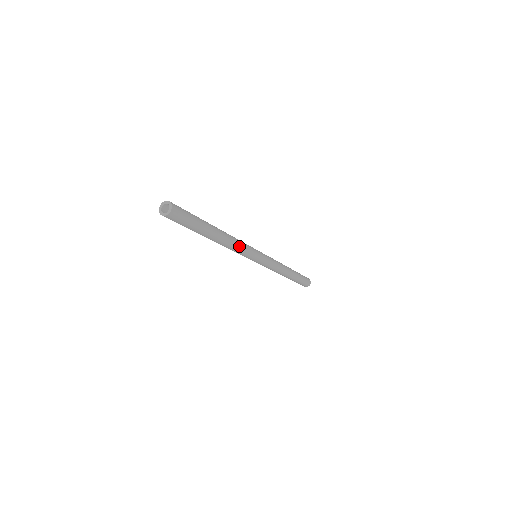
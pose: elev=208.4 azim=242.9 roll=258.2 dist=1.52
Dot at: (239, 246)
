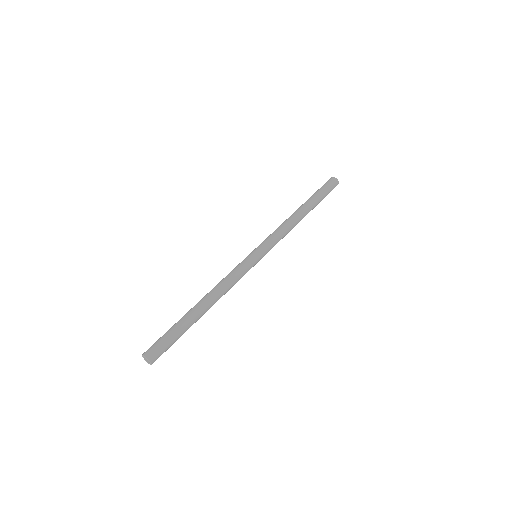
Dot at: (230, 285)
